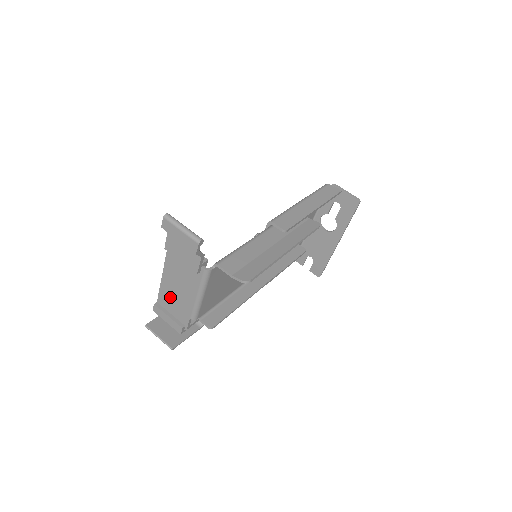
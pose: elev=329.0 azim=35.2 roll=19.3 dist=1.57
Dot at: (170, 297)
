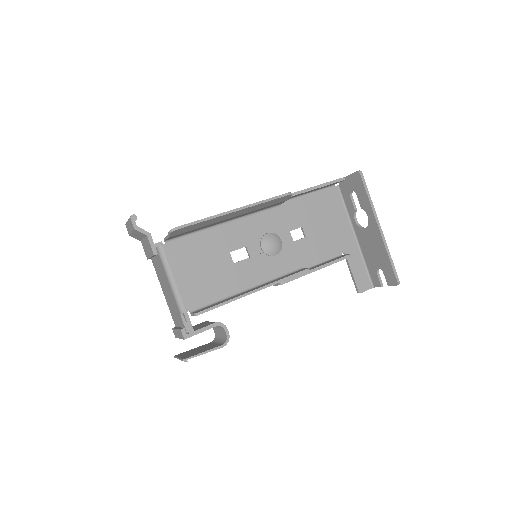
Dot at: (172, 308)
